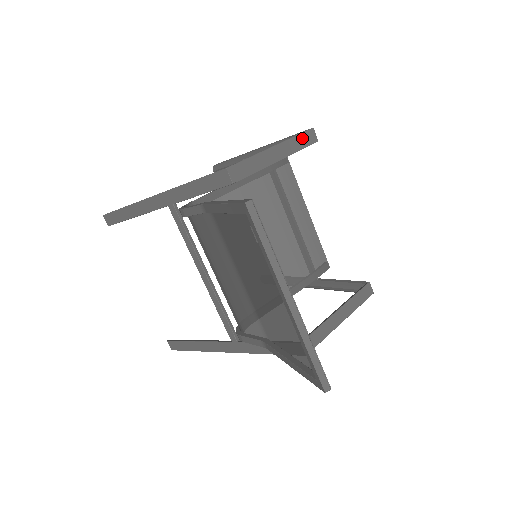
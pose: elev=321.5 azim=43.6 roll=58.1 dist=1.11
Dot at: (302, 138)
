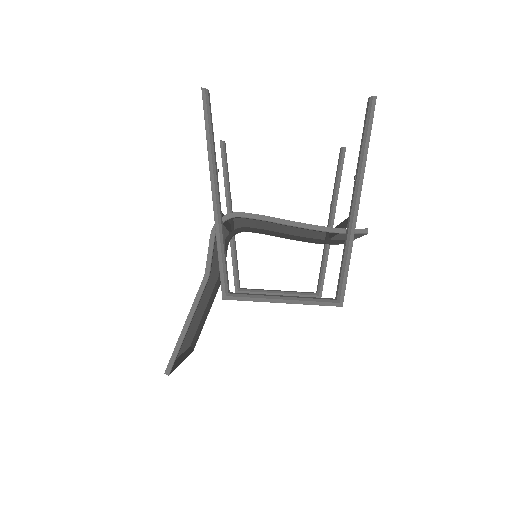
Dot at: (321, 305)
